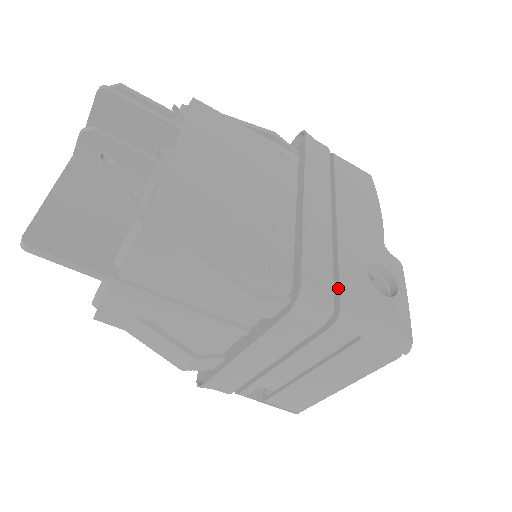
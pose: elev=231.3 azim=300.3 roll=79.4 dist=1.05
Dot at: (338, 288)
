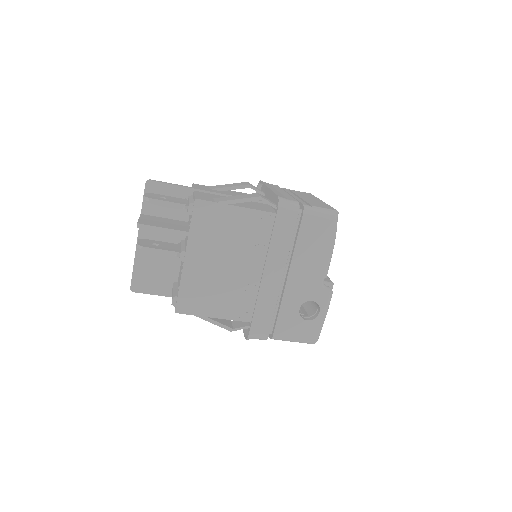
Dot at: (275, 324)
